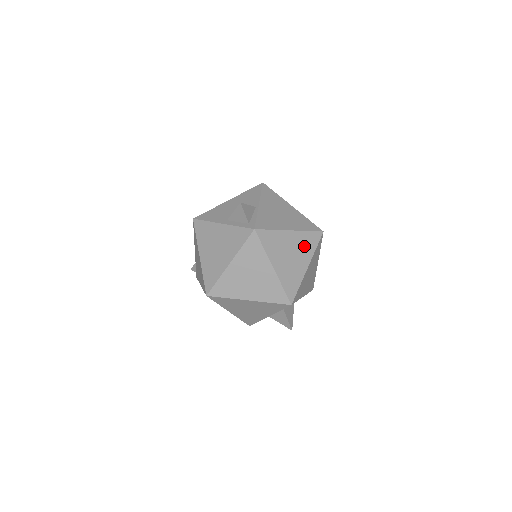
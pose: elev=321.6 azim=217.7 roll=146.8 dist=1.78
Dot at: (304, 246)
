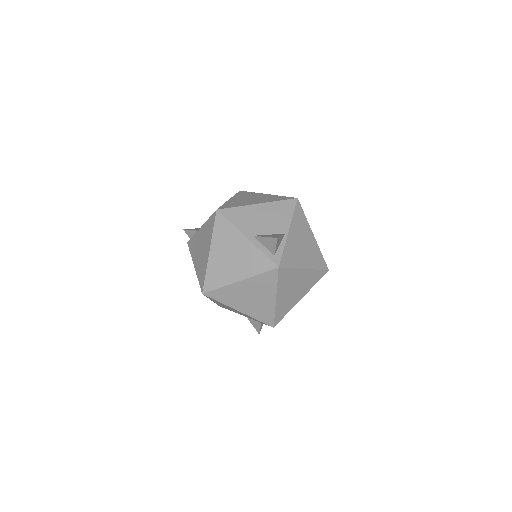
Dot at: (308, 282)
